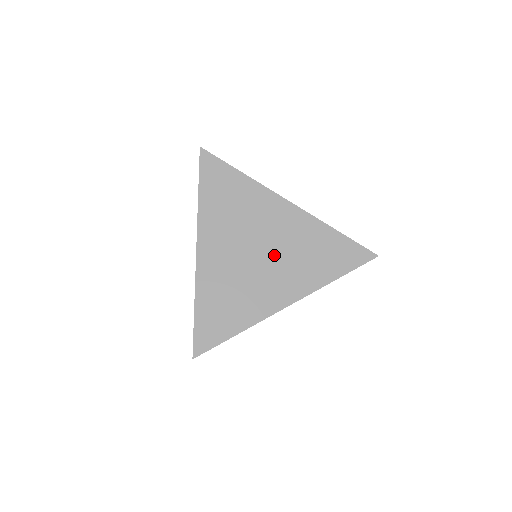
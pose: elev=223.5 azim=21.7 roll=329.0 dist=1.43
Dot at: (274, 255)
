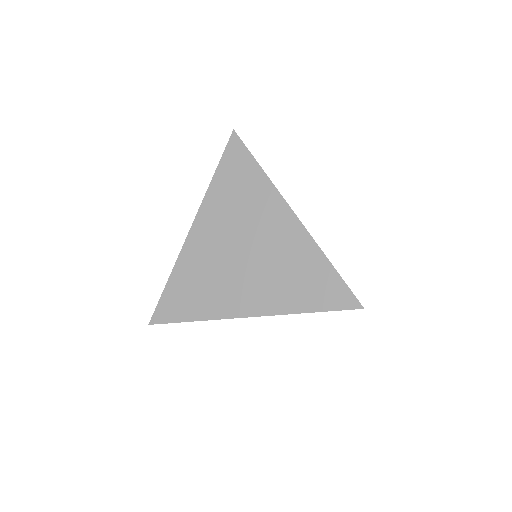
Dot at: (258, 262)
